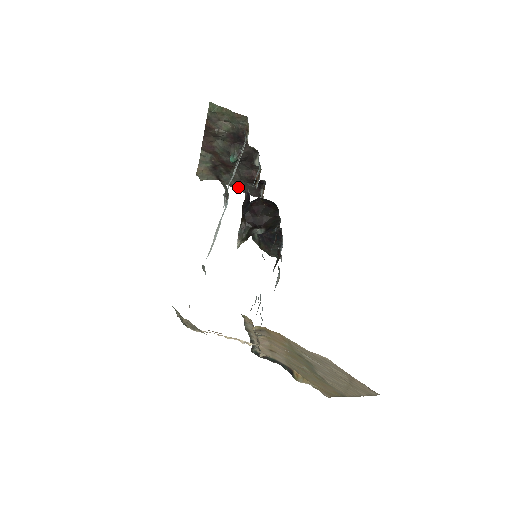
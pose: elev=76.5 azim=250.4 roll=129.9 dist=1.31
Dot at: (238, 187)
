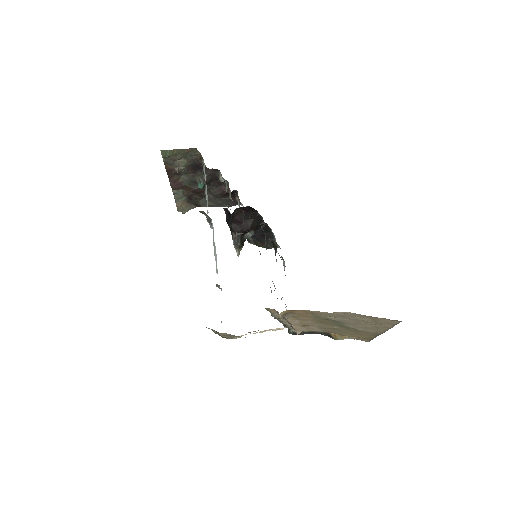
Dot at: (216, 205)
